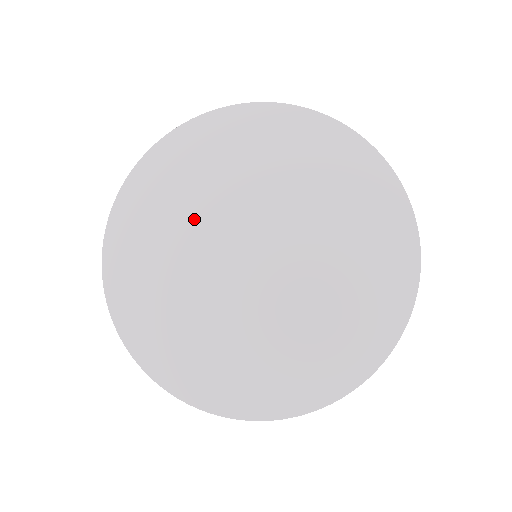
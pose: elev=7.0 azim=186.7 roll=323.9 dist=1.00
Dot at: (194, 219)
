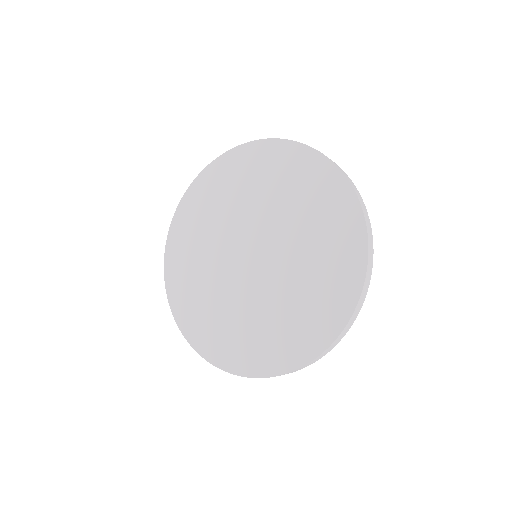
Dot at: (209, 254)
